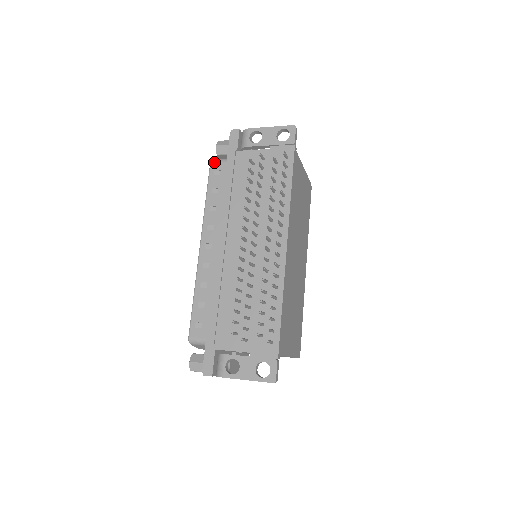
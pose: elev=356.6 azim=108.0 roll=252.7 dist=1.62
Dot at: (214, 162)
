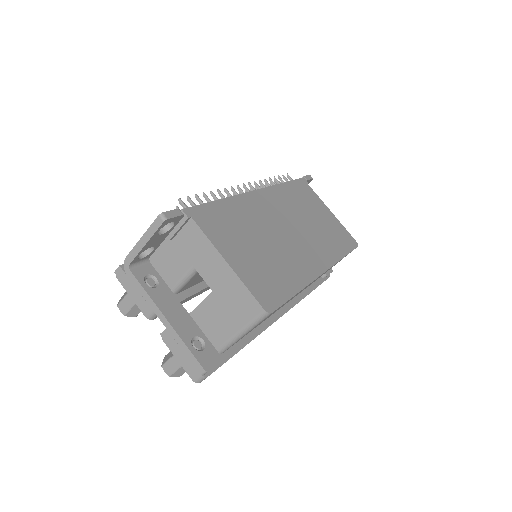
Dot at: occluded
